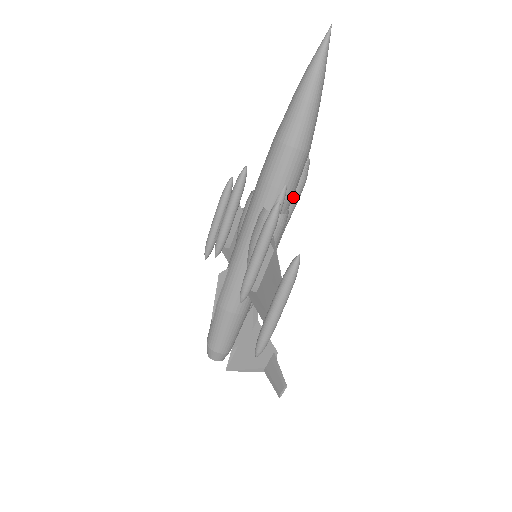
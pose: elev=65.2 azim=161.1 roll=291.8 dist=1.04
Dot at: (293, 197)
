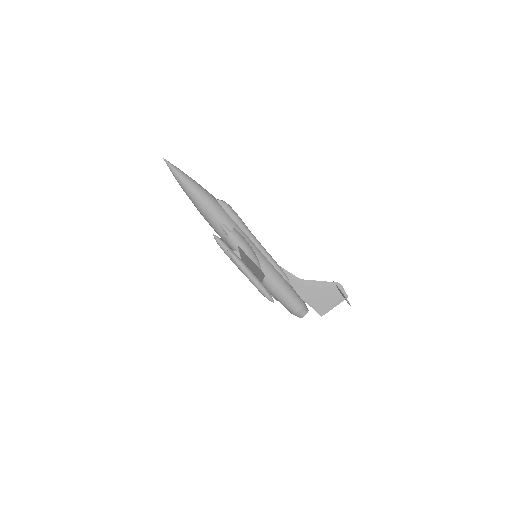
Dot at: (233, 220)
